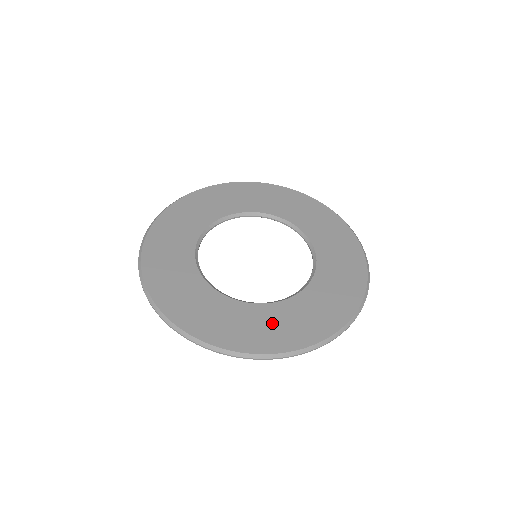
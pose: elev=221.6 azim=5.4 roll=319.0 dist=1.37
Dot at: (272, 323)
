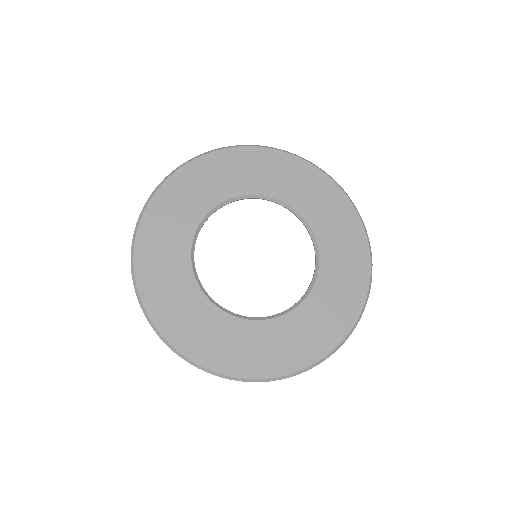
Dot at: (192, 316)
